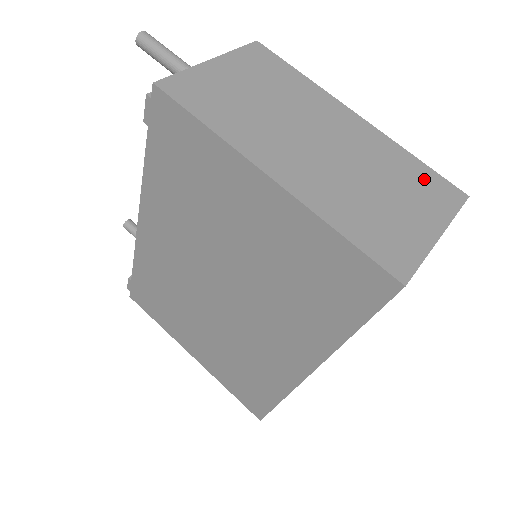
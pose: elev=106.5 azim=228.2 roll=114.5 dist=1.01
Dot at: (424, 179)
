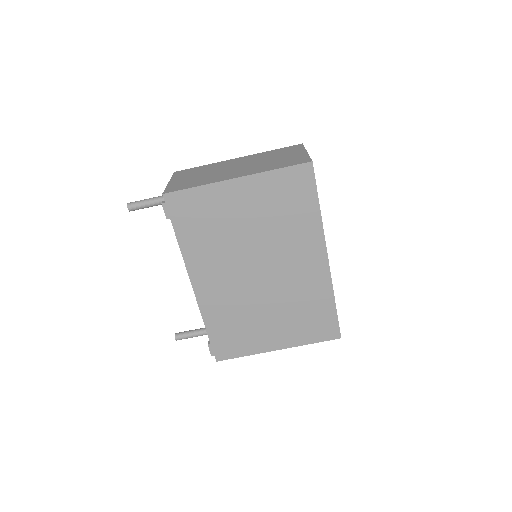
Dot at: (283, 150)
